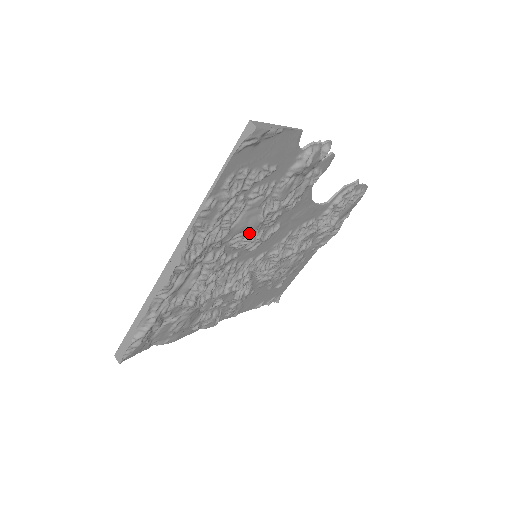
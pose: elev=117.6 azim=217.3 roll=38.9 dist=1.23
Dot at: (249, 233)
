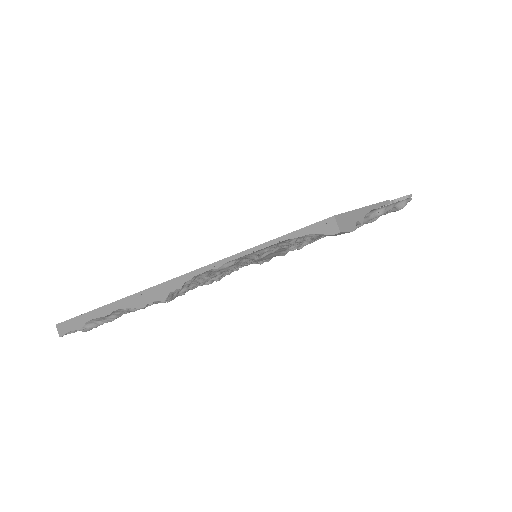
Dot at: occluded
